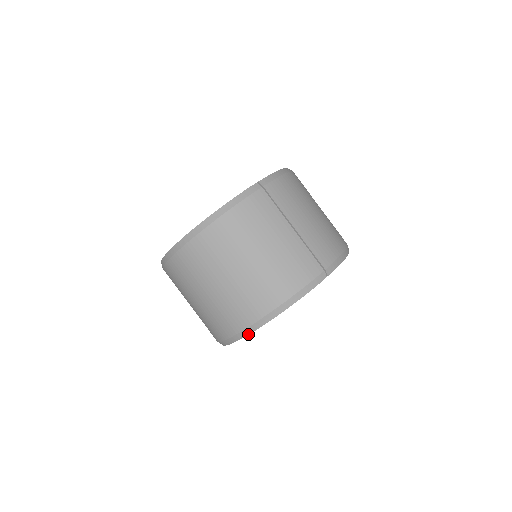
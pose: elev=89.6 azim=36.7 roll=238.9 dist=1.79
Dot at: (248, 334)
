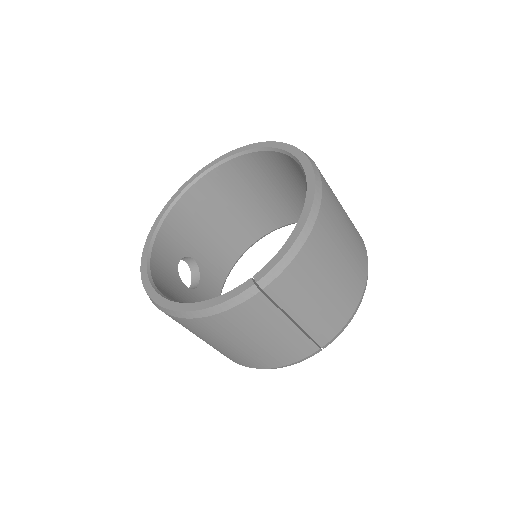
Dot at: occluded
